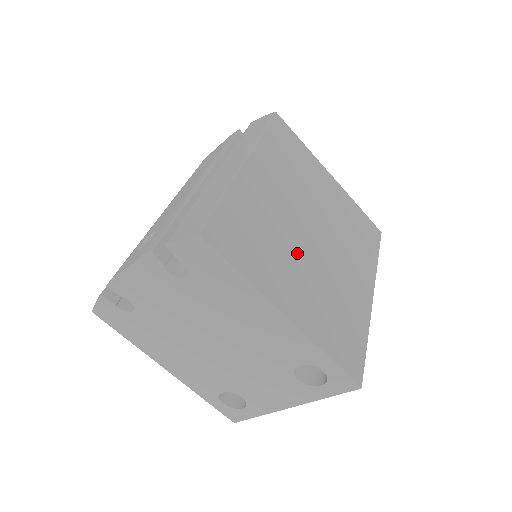
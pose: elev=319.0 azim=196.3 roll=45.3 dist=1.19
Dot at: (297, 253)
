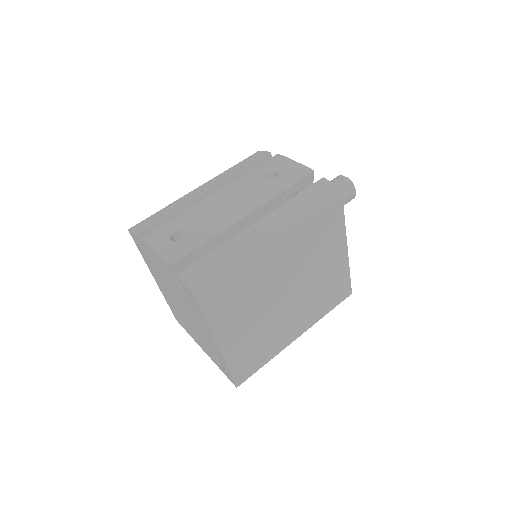
Dot at: (260, 308)
